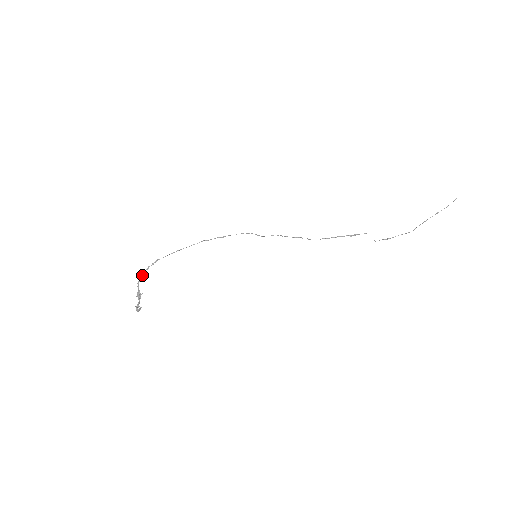
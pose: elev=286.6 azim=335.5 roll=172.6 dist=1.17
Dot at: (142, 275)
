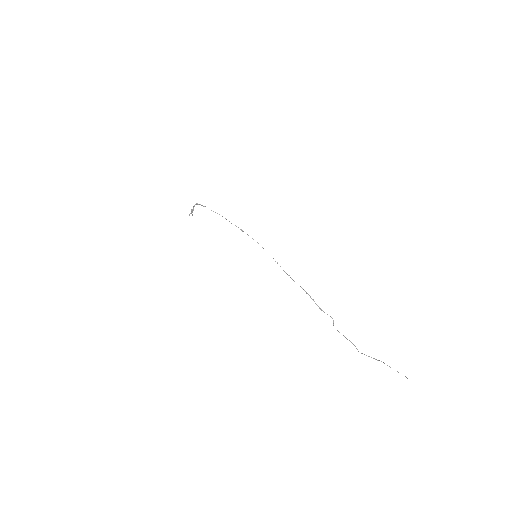
Dot at: (197, 204)
